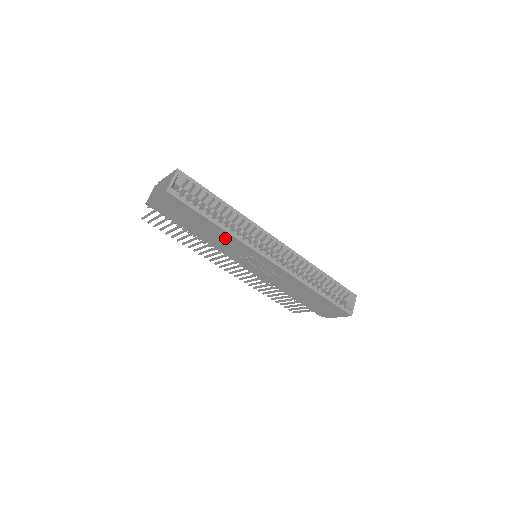
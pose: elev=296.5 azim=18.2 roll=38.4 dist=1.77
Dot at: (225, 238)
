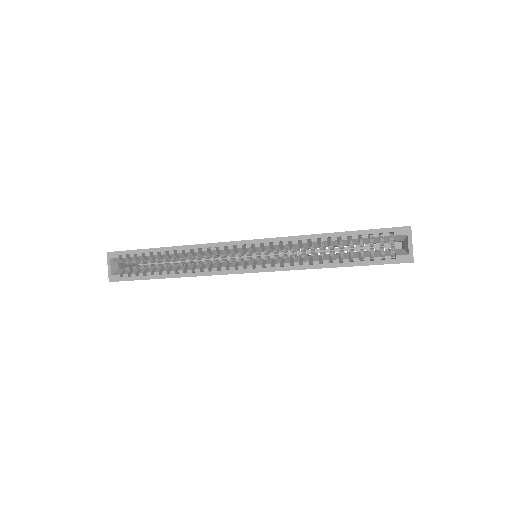
Dot at: occluded
